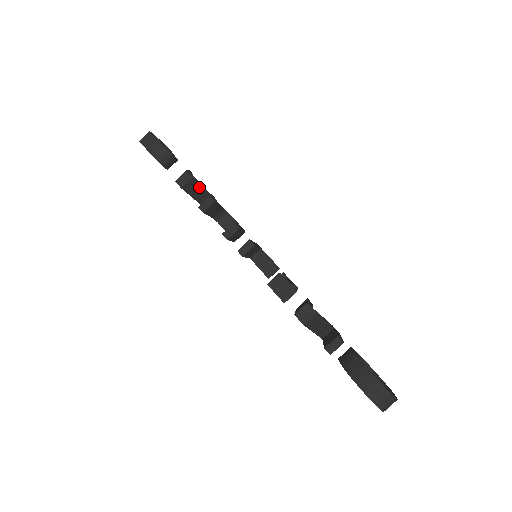
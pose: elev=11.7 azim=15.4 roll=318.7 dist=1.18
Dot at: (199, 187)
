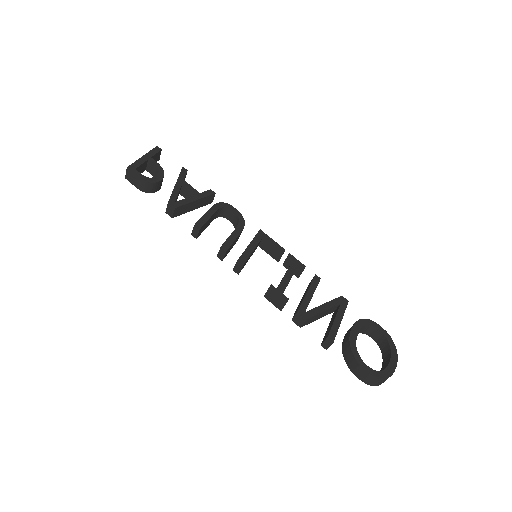
Dot at: (188, 204)
